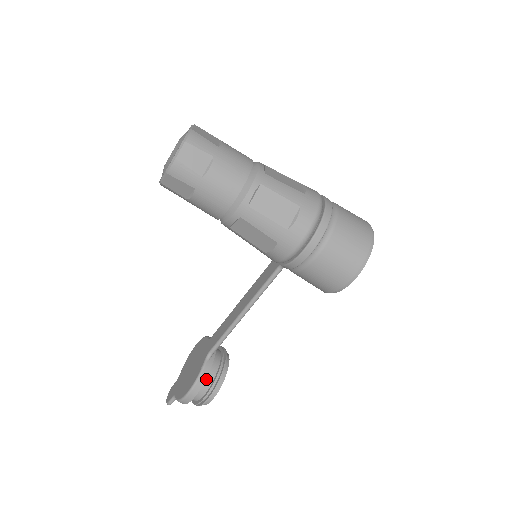
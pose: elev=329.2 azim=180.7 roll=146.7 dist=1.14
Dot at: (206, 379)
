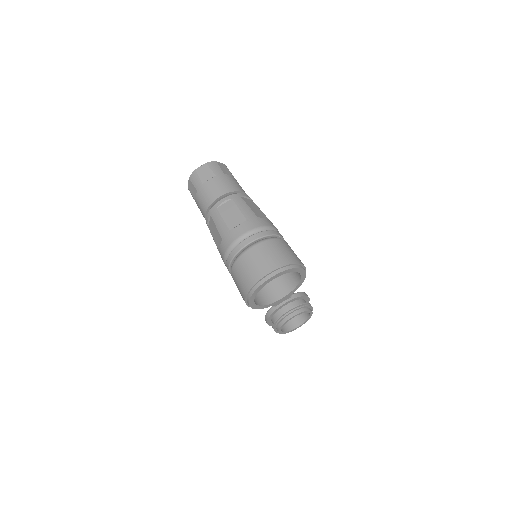
Dot at: (273, 318)
